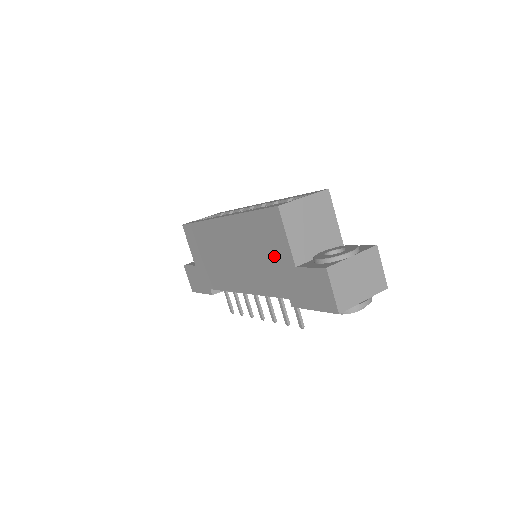
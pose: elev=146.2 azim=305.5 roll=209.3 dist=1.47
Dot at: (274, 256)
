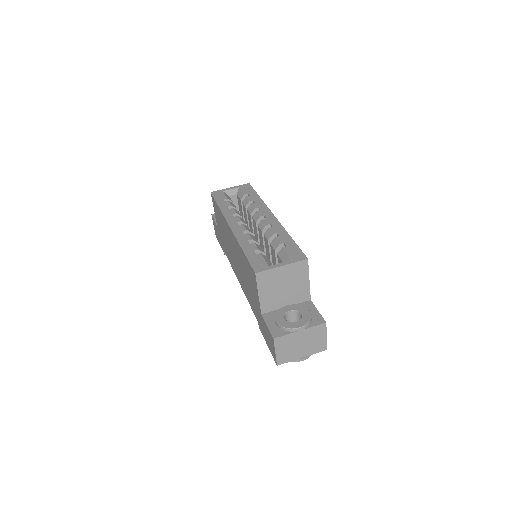
Dot at: (252, 292)
